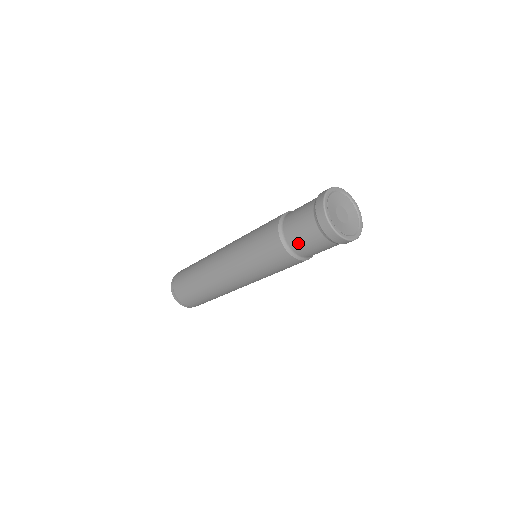
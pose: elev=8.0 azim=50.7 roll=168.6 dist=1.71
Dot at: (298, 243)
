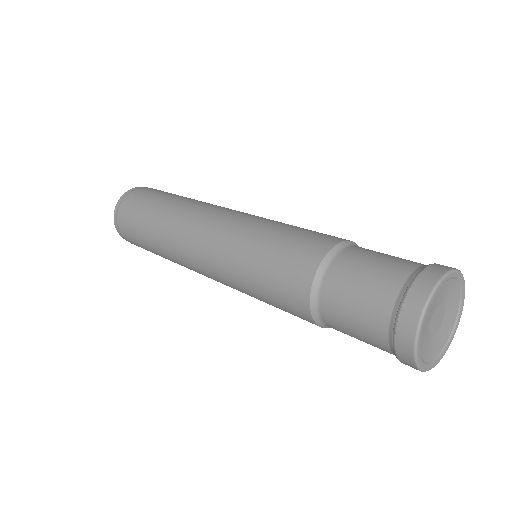
Dot at: (337, 315)
